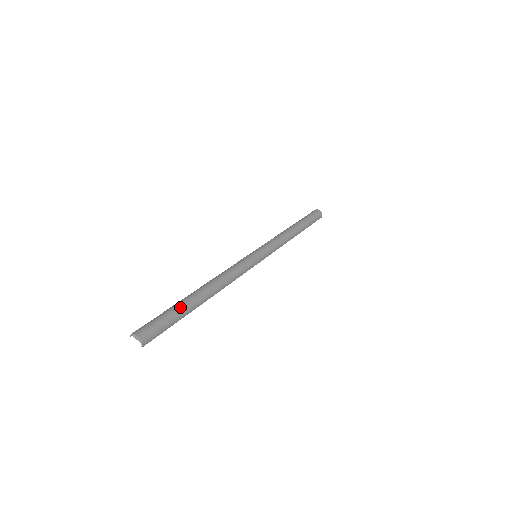
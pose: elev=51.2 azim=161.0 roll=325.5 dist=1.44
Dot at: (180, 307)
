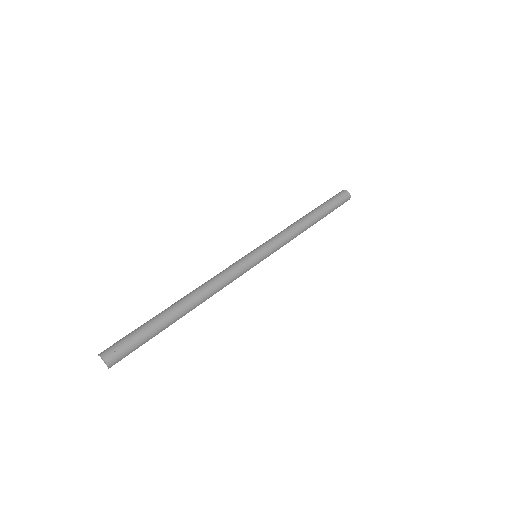
Dot at: (155, 324)
